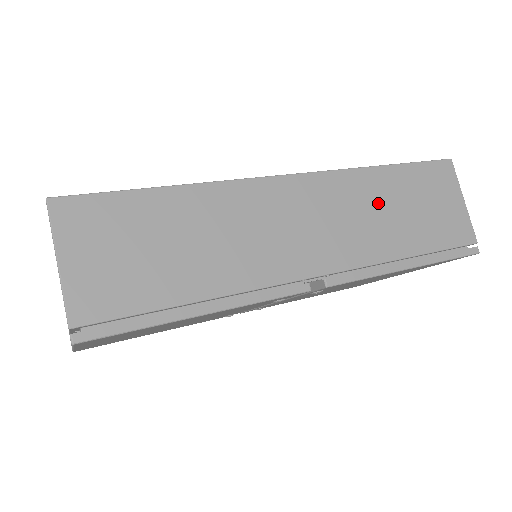
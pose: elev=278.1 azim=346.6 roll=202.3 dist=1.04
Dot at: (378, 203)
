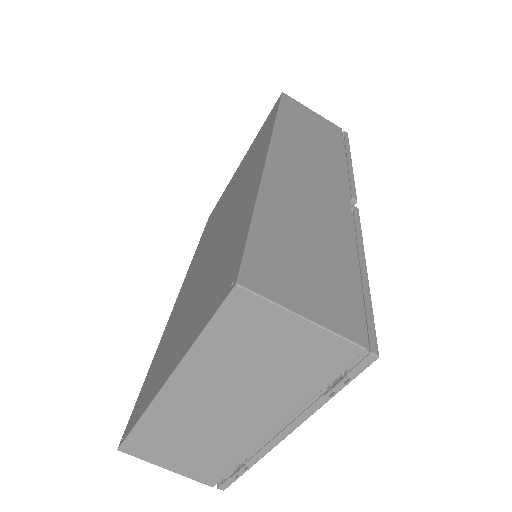
Dot at: (304, 138)
